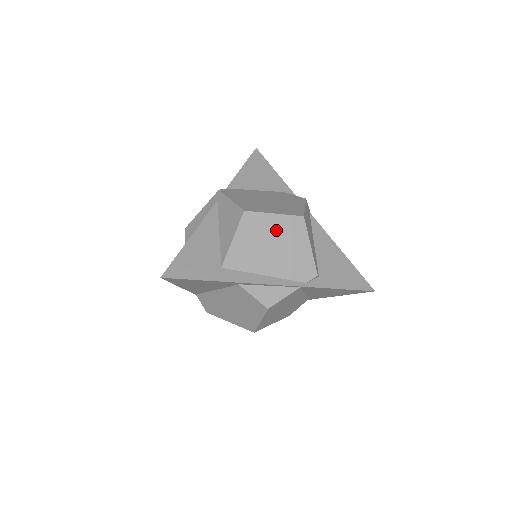
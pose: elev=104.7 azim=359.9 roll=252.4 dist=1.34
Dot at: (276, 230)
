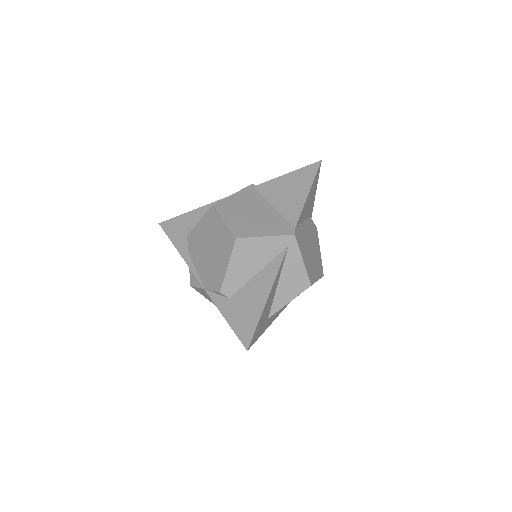
Dot at: occluded
